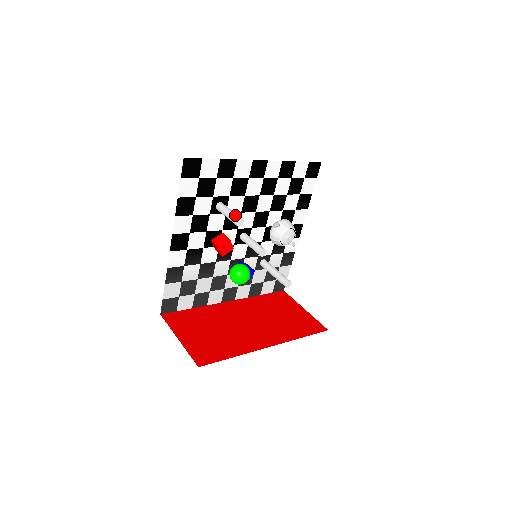
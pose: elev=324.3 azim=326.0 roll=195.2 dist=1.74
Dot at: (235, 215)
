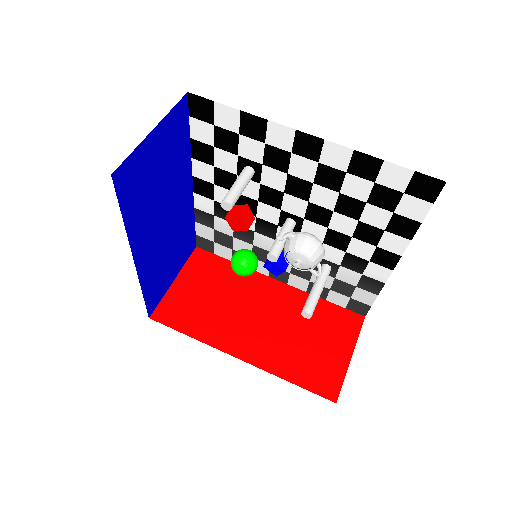
Dot at: (229, 193)
